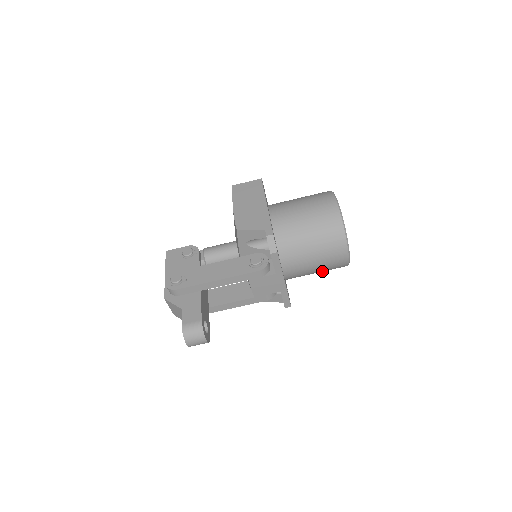
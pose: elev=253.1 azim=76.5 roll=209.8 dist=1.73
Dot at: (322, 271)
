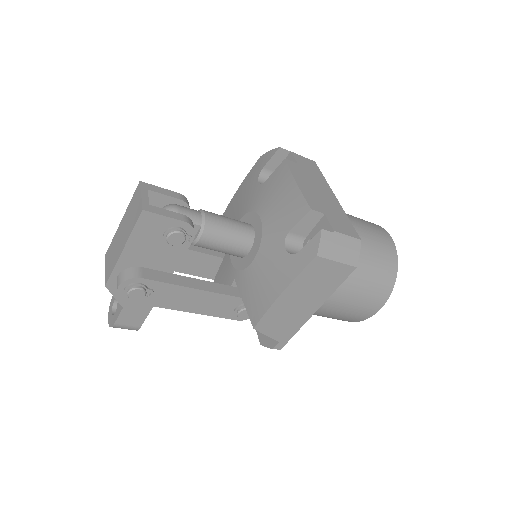
Dot at: occluded
